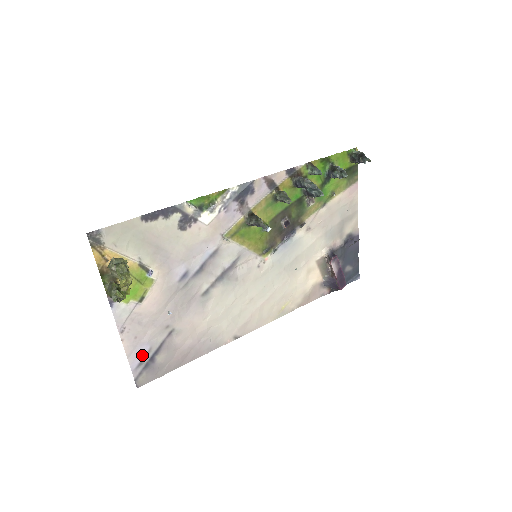
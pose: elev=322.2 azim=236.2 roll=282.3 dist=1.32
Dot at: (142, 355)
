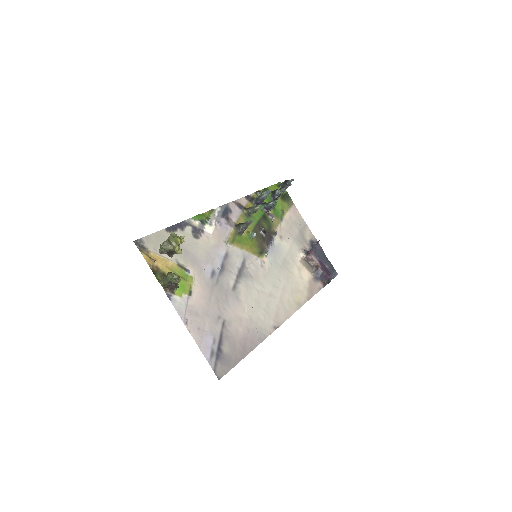
Dot at: (210, 346)
